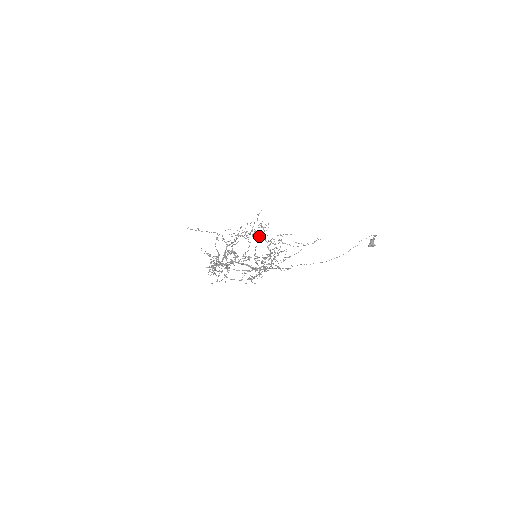
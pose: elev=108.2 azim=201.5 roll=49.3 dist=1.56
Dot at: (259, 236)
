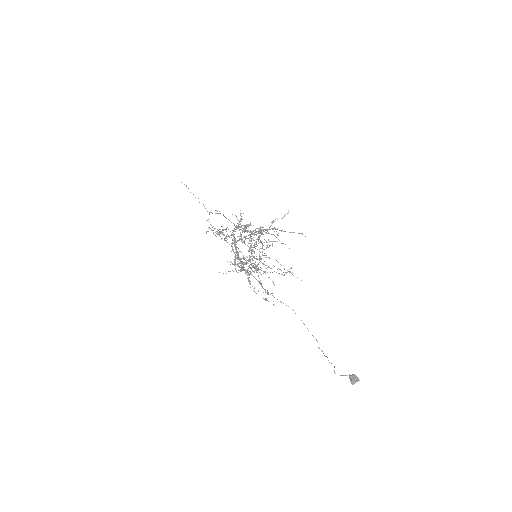
Dot at: (229, 244)
